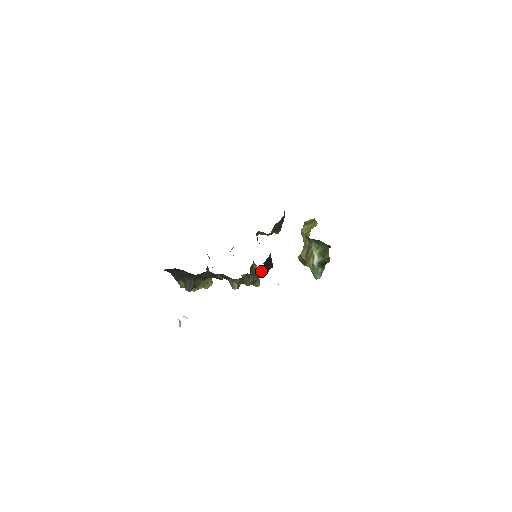
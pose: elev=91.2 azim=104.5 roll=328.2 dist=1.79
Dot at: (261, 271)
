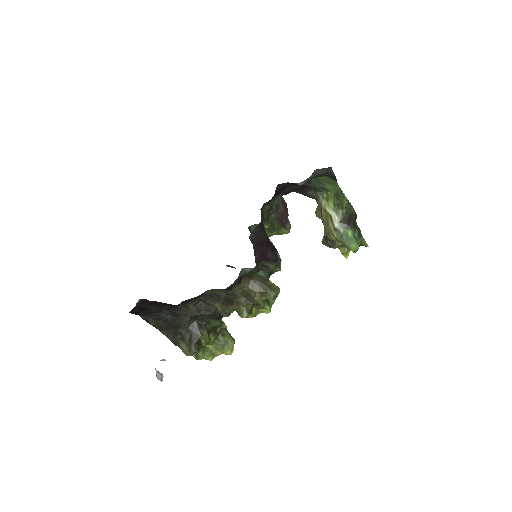
Dot at: (266, 270)
